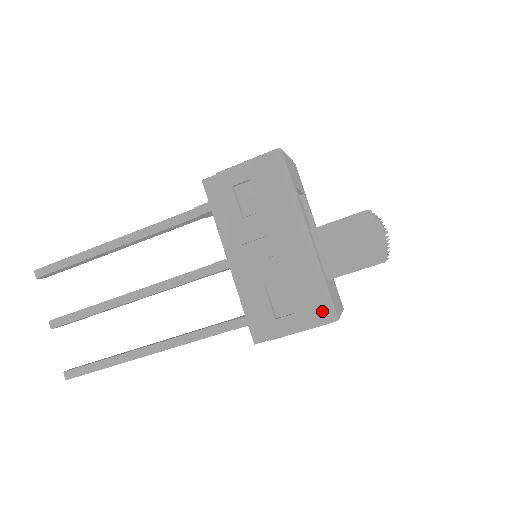
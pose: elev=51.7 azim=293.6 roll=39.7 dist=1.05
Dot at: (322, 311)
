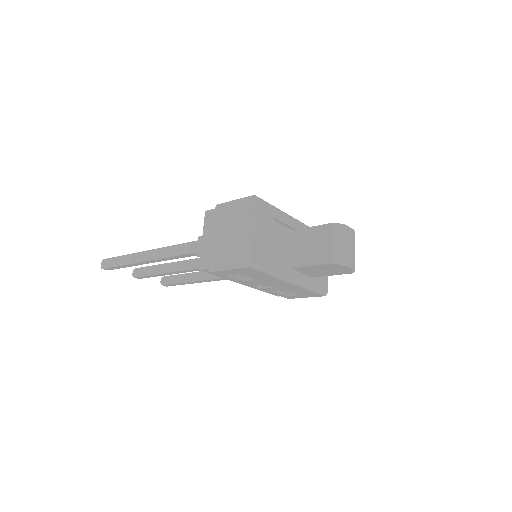
Dot at: (316, 295)
